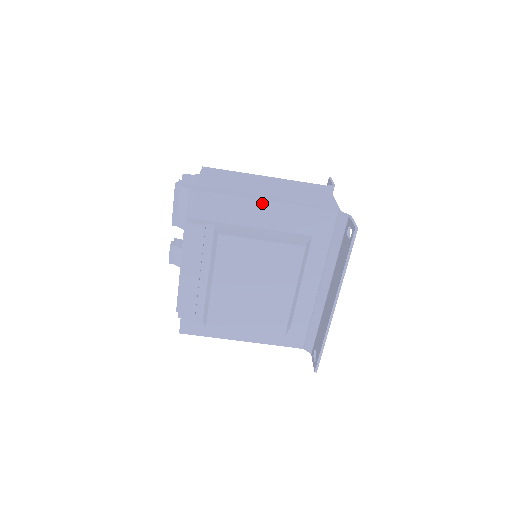
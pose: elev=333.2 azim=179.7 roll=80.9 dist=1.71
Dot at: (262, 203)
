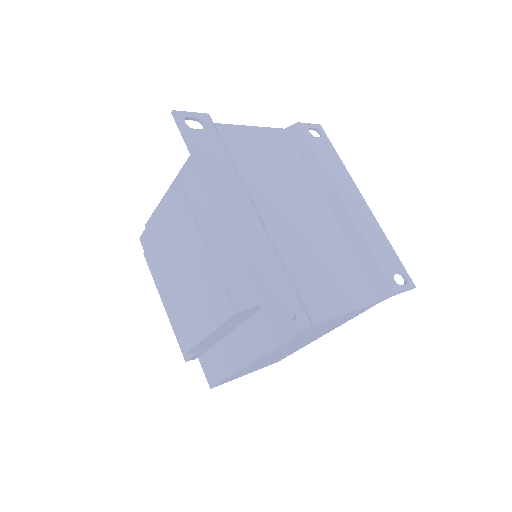
Dot at: occluded
